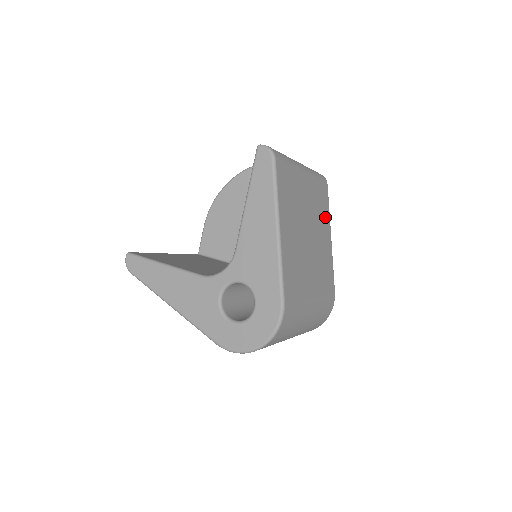
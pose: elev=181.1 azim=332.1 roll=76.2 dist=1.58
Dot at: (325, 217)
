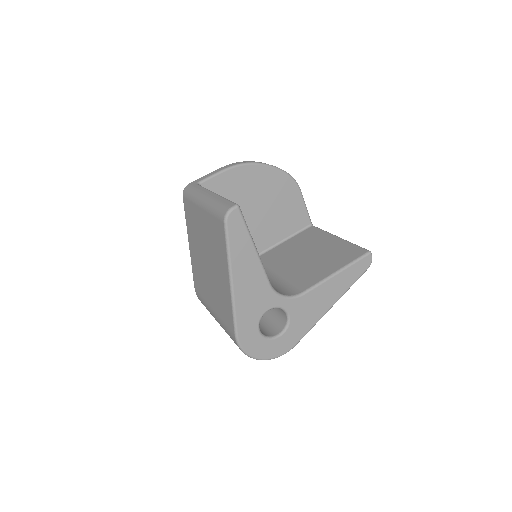
Dot at: occluded
